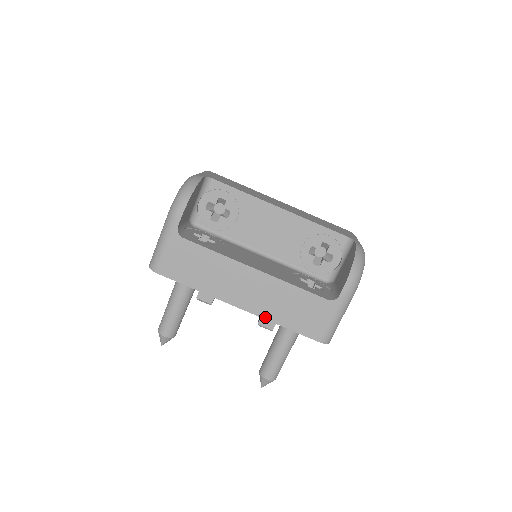
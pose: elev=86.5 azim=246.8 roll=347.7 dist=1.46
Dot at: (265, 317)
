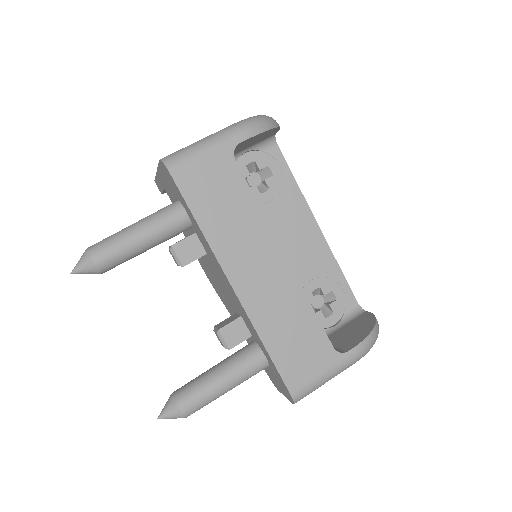
Dot at: (254, 321)
